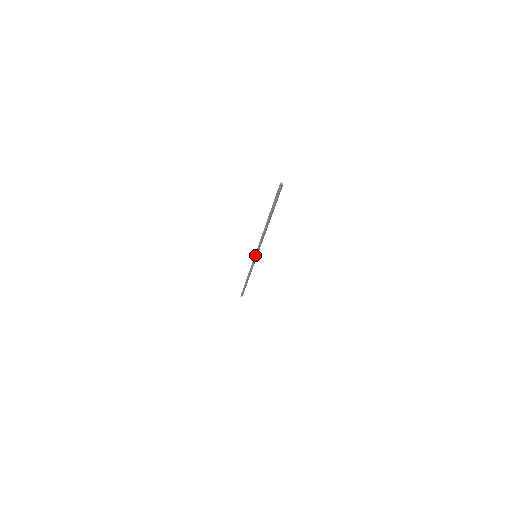
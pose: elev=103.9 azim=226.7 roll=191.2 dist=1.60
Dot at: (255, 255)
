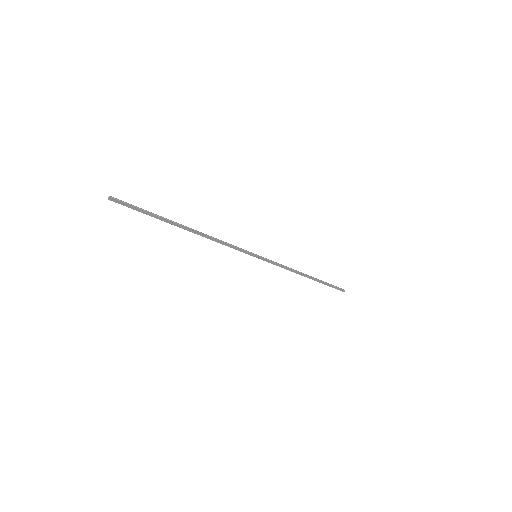
Dot at: (253, 255)
